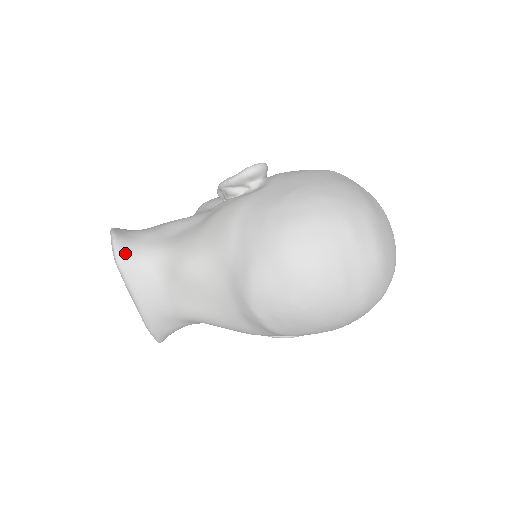
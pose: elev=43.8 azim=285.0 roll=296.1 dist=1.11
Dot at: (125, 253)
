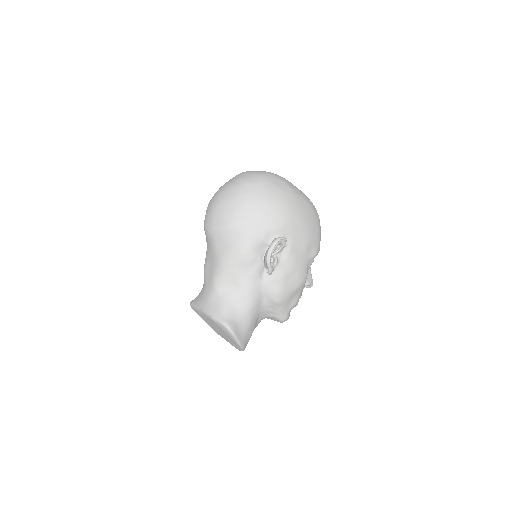
Dot at: occluded
